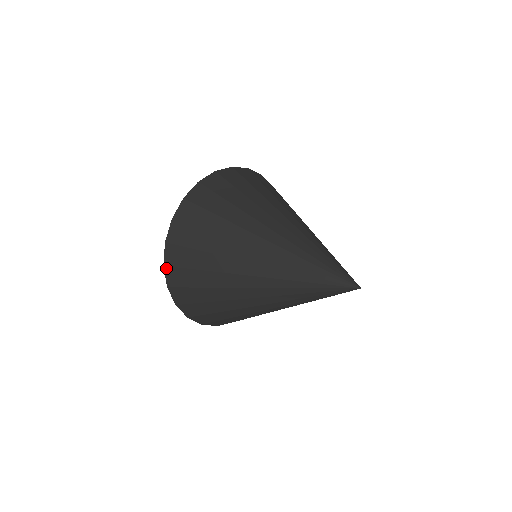
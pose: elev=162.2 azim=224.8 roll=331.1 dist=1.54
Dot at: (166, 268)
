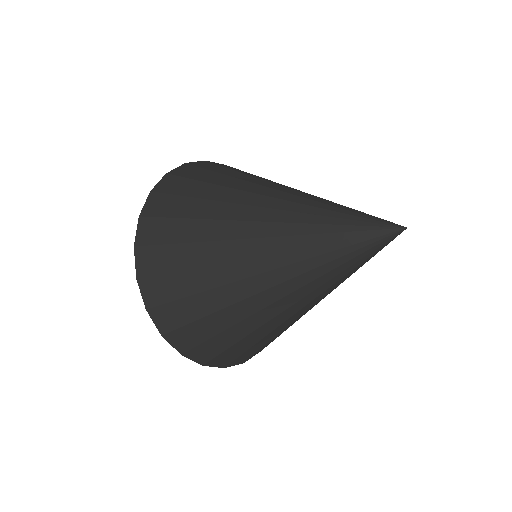
Dot at: (140, 281)
